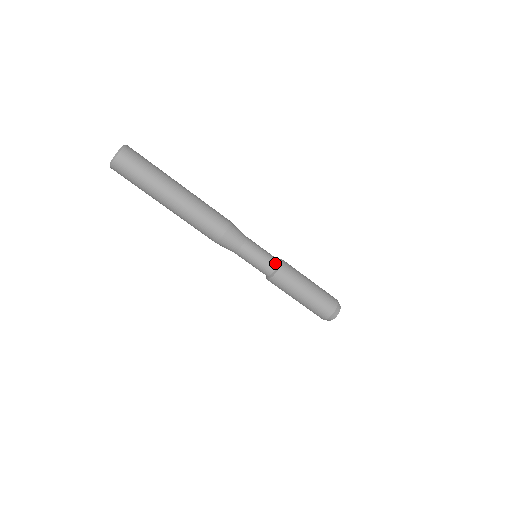
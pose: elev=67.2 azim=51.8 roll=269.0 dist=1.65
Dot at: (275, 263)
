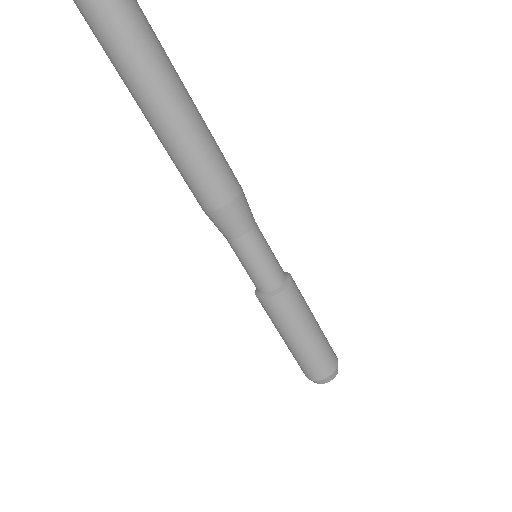
Dot at: occluded
